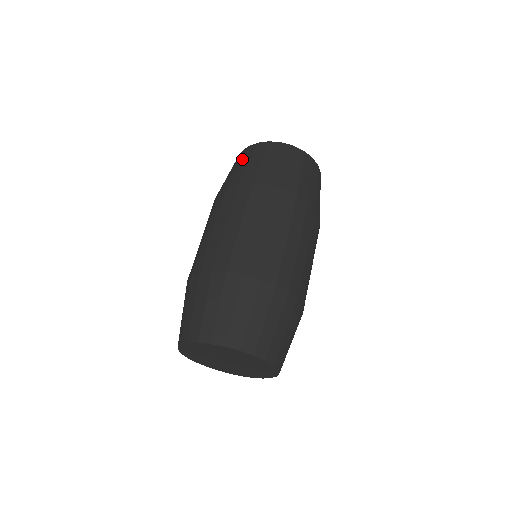
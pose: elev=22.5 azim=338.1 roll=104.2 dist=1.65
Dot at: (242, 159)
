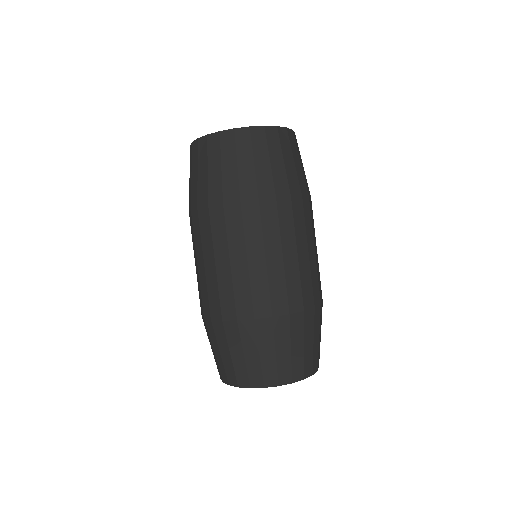
Dot at: (222, 156)
